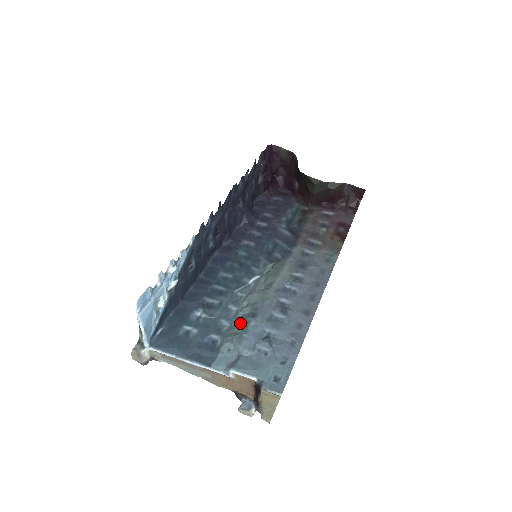
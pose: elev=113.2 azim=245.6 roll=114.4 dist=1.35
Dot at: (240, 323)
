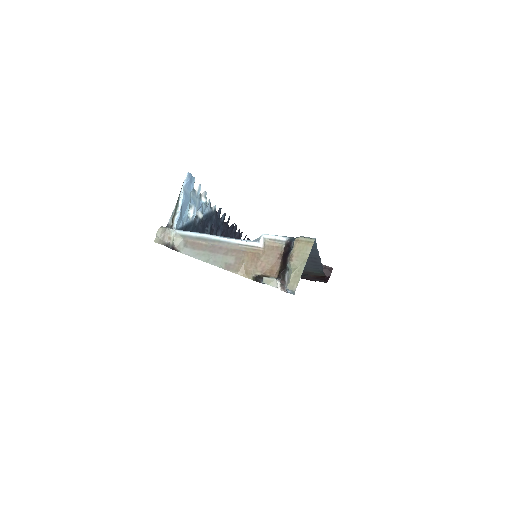
Dot at: occluded
